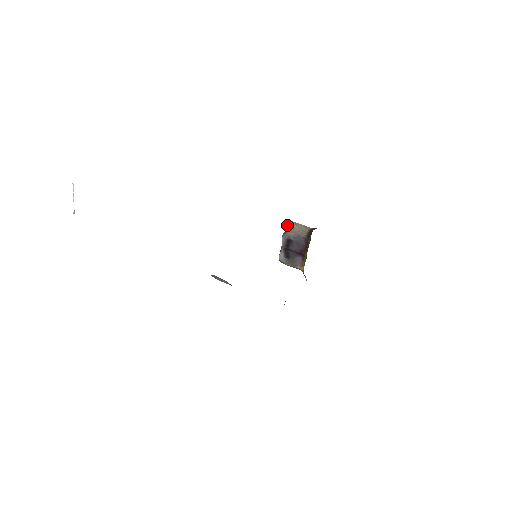
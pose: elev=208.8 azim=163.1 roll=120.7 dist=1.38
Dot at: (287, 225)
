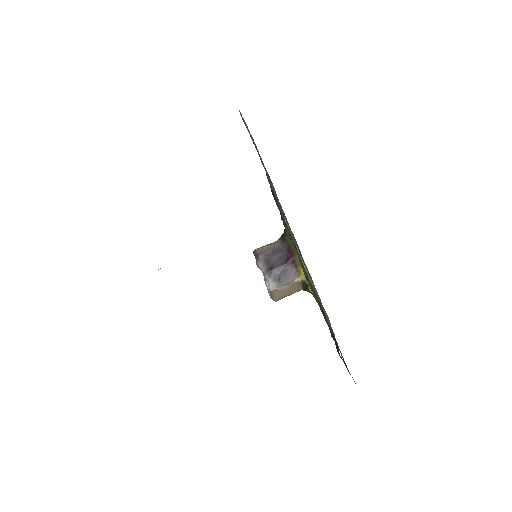
Dot at: (253, 253)
